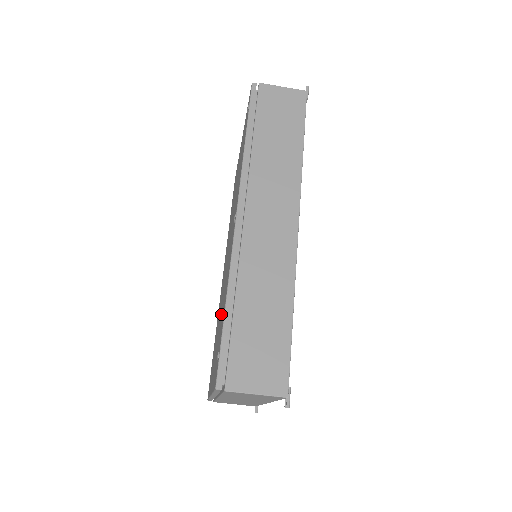
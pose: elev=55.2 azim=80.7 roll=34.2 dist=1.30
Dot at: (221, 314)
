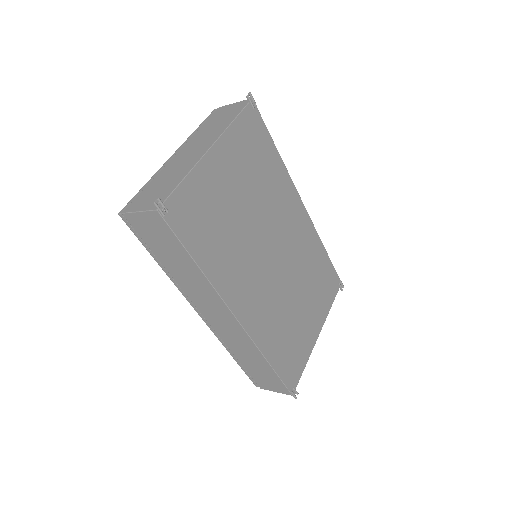
Dot at: occluded
